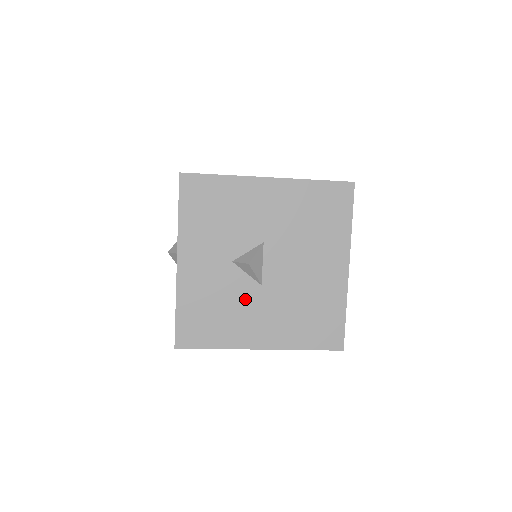
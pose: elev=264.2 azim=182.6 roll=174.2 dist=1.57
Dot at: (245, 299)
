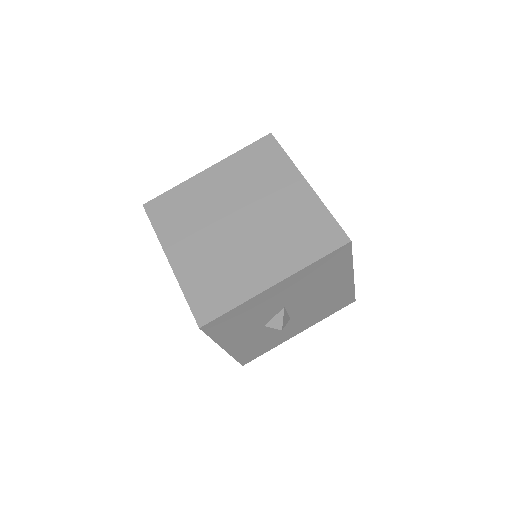
Dot at: occluded
